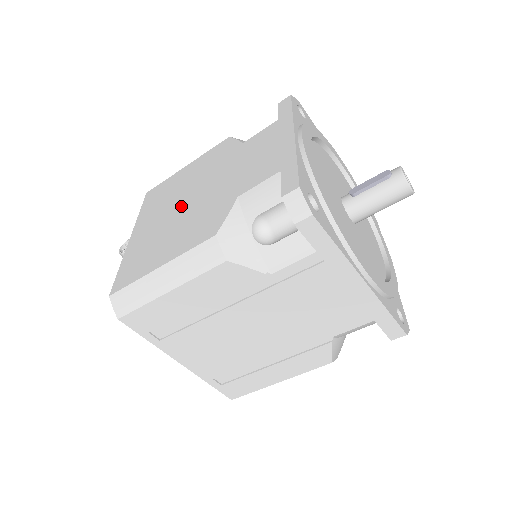
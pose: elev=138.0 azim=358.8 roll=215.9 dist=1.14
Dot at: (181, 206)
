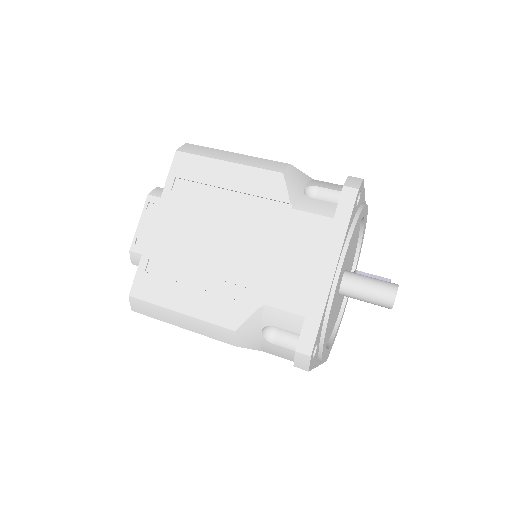
Dot at: occluded
